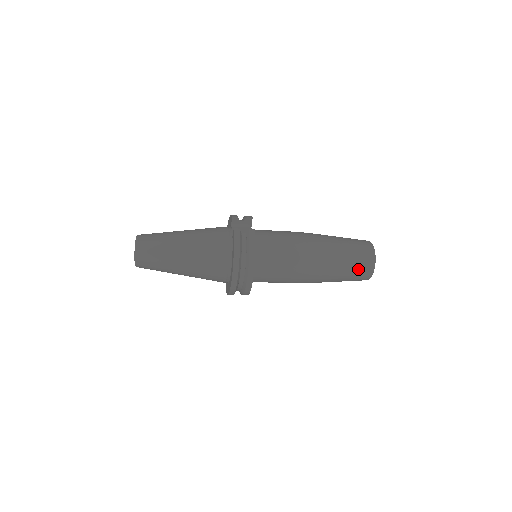
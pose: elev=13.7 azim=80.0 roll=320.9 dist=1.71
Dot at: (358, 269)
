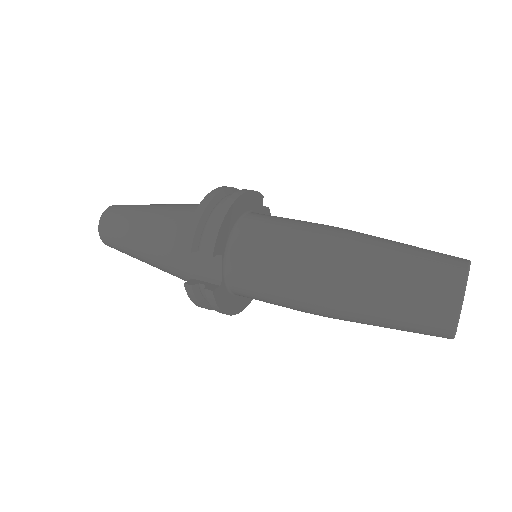
Dot at: occluded
